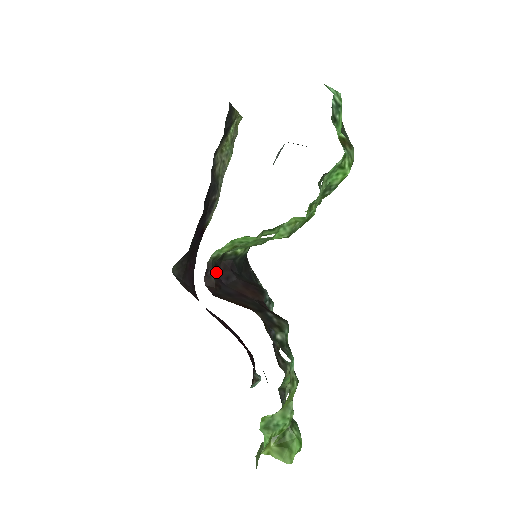
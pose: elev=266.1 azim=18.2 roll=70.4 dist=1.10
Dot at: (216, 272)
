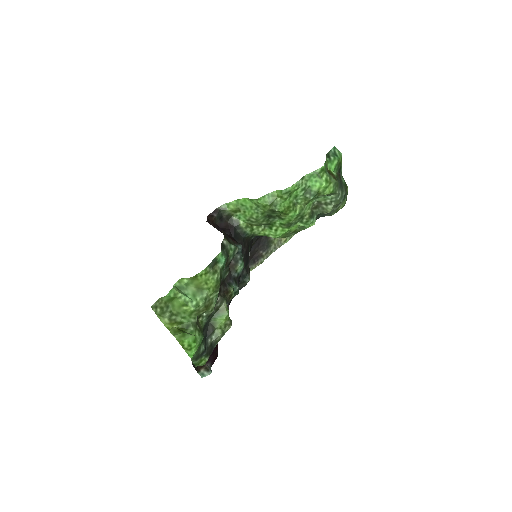
Dot at: (219, 223)
